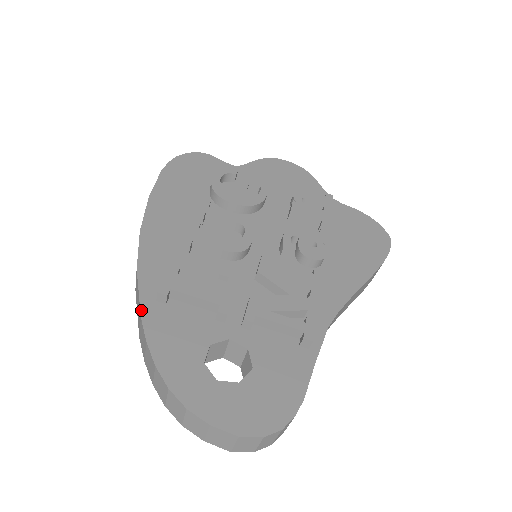
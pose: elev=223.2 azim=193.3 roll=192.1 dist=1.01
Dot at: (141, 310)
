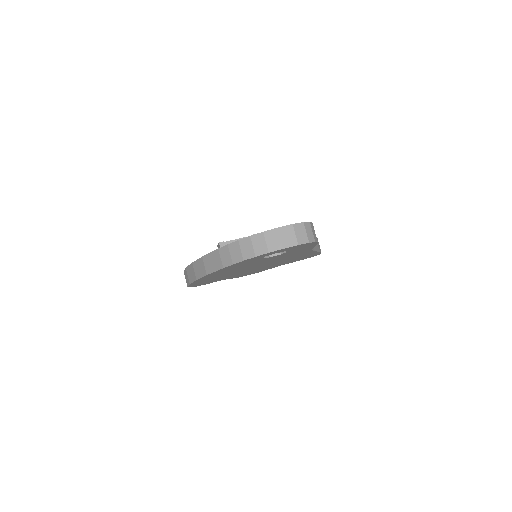
Dot at: (216, 250)
